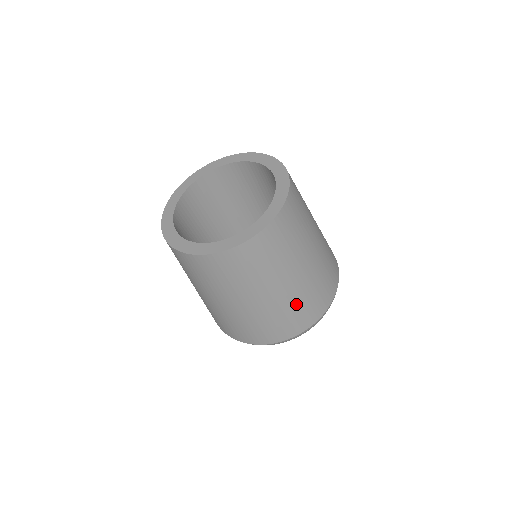
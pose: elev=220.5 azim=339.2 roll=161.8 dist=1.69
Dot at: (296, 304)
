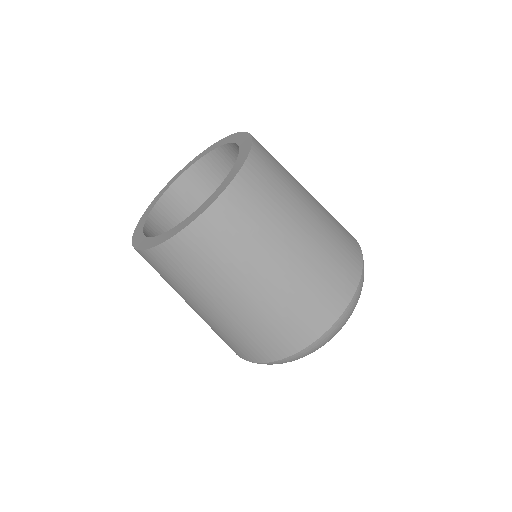
Dot at: (266, 321)
